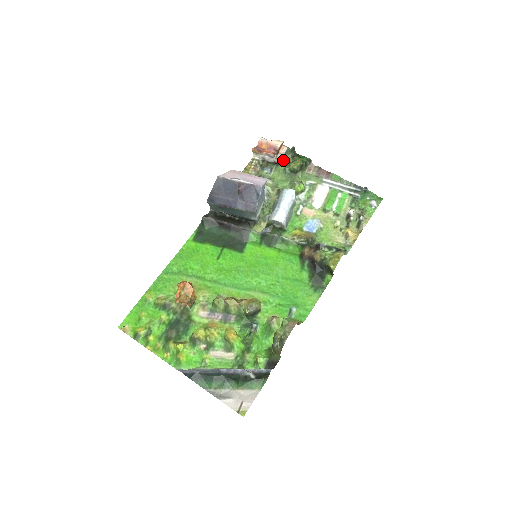
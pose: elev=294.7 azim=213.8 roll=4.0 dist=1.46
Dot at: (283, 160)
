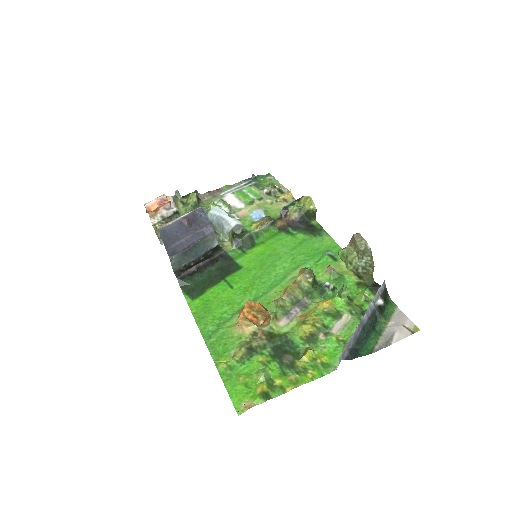
Dot at: (178, 207)
